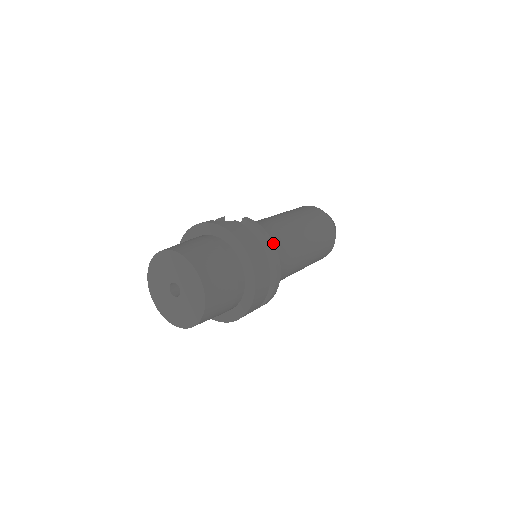
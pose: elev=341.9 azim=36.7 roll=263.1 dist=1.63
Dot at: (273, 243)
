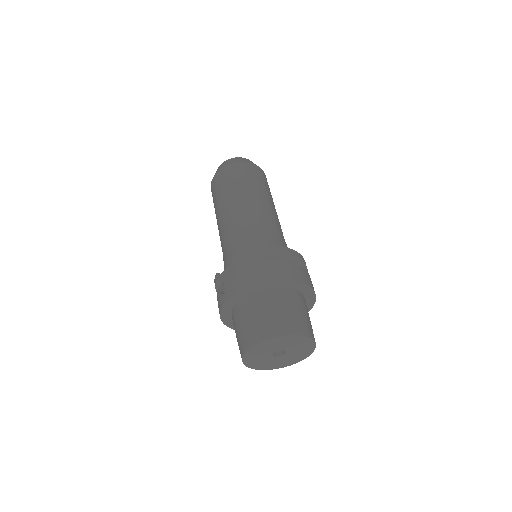
Dot at: (270, 247)
